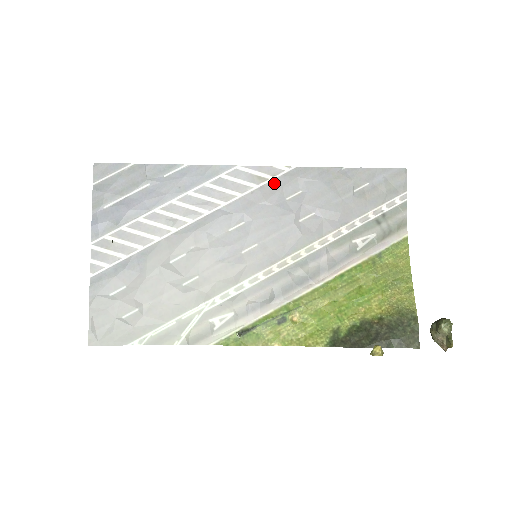
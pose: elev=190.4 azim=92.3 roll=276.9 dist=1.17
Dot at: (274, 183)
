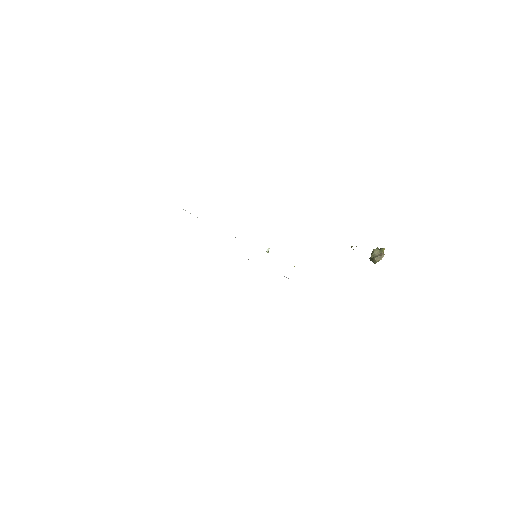
Dot at: occluded
